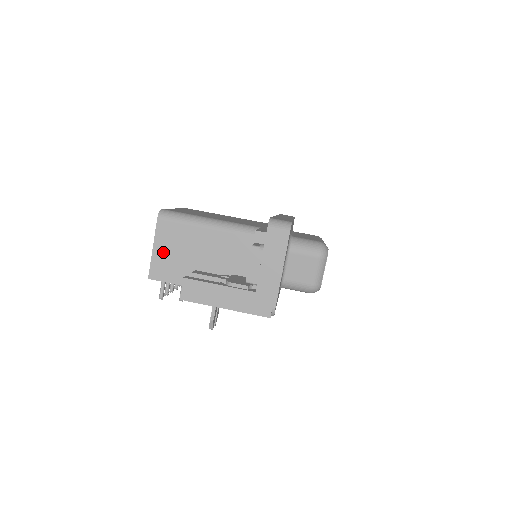
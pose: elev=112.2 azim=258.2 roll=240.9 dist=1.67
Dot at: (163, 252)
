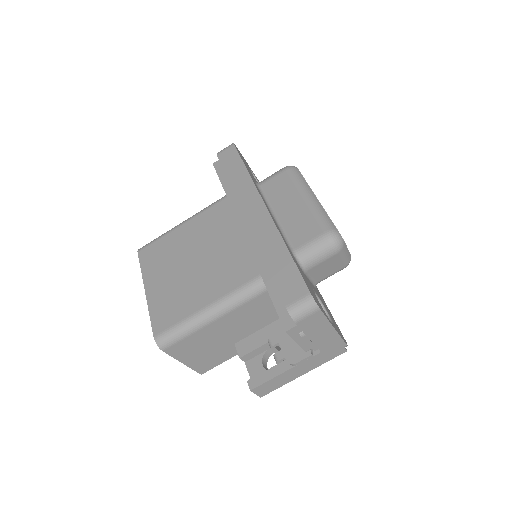
Dot at: (194, 358)
